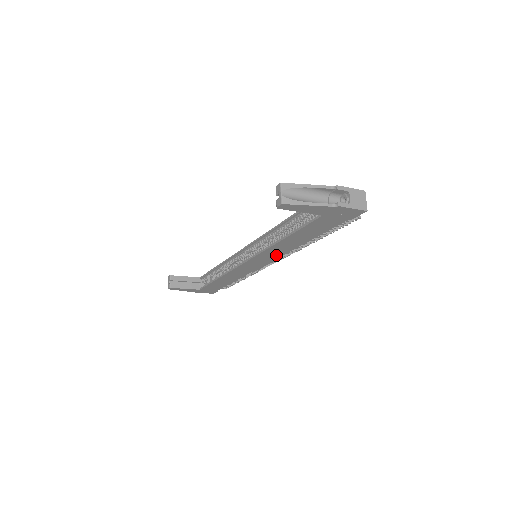
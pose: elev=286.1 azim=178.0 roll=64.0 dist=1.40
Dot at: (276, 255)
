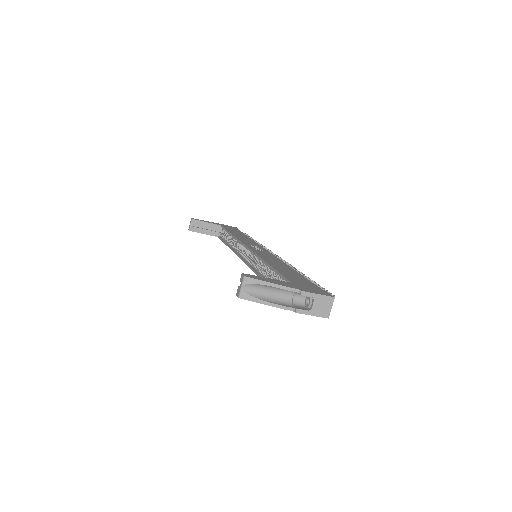
Dot at: occluded
